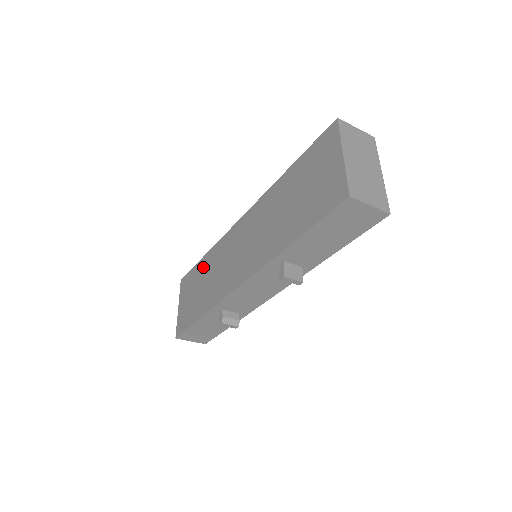
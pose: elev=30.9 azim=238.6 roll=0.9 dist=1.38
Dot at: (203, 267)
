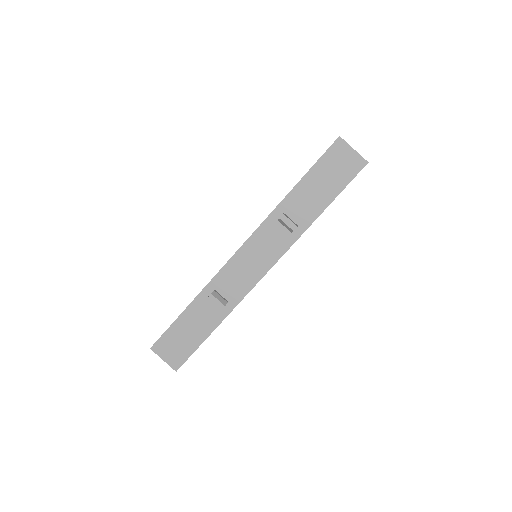
Dot at: occluded
